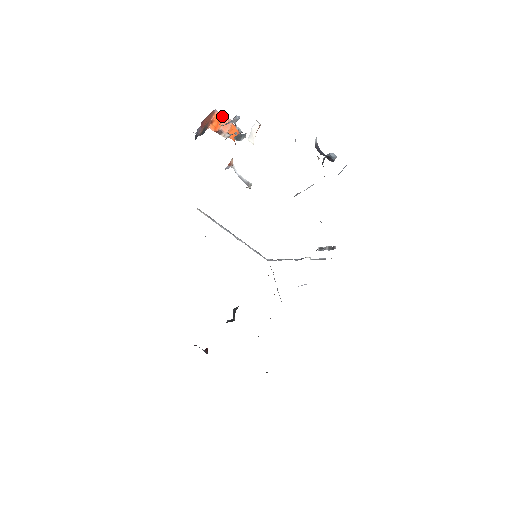
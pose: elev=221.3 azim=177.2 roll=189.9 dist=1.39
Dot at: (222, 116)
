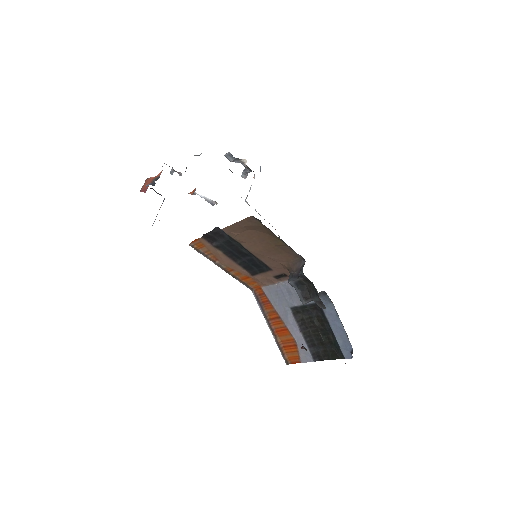
Dot at: occluded
